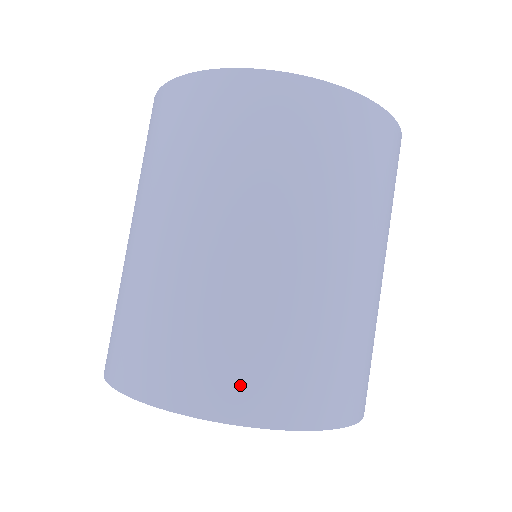
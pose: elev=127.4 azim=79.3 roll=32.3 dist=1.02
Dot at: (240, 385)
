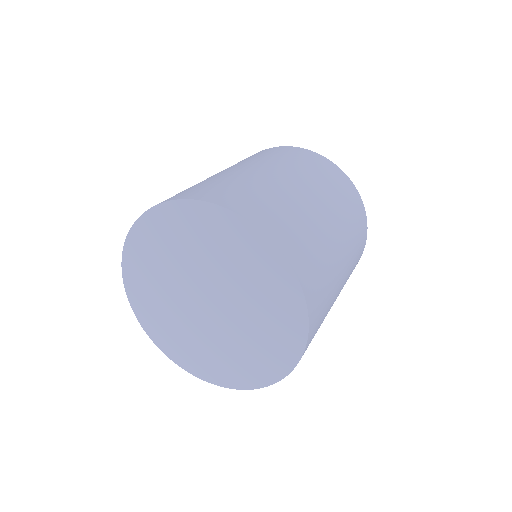
Dot at: (234, 197)
